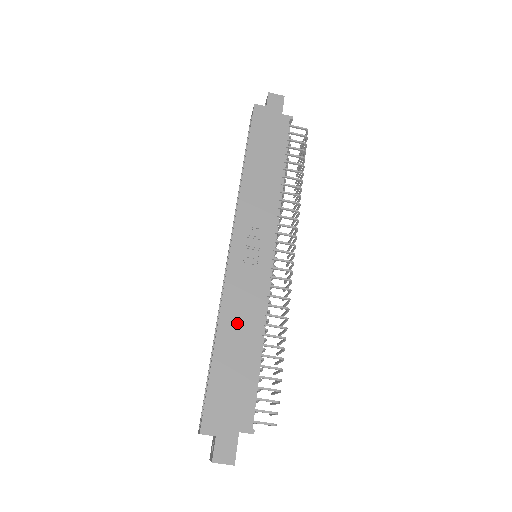
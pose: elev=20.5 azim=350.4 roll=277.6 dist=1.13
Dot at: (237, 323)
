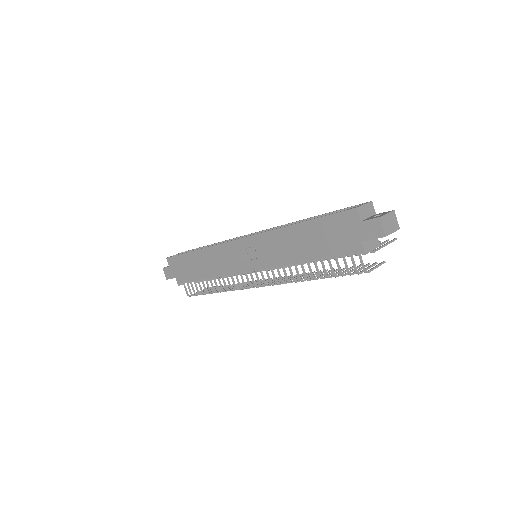
Dot at: (208, 260)
